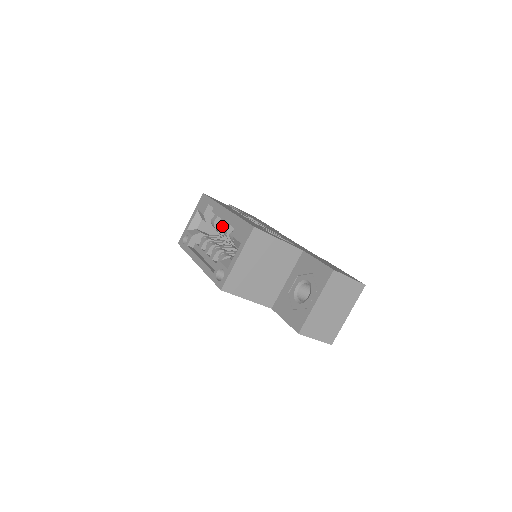
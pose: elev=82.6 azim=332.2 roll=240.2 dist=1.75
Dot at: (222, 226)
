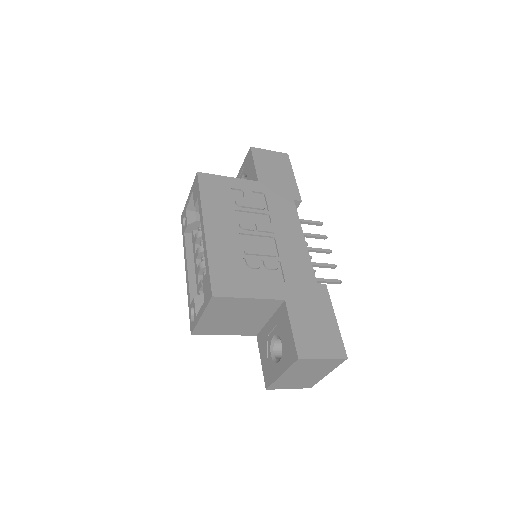
Dot at: occluded
